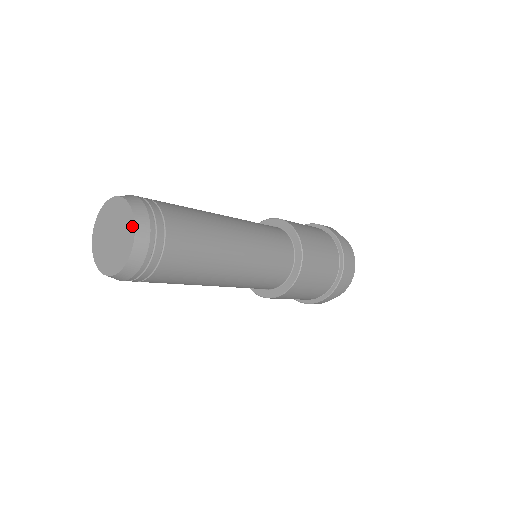
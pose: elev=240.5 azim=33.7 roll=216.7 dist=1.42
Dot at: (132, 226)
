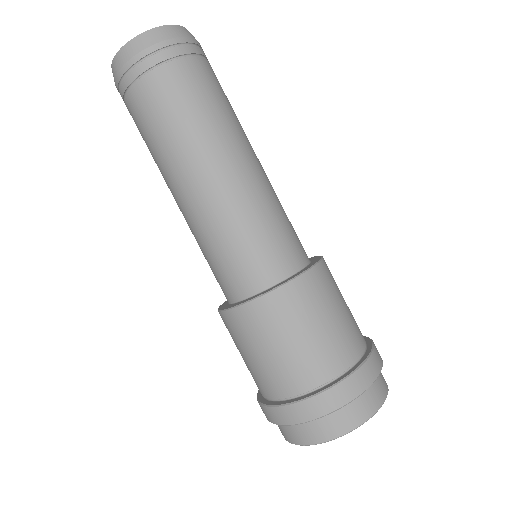
Dot at: (170, 27)
